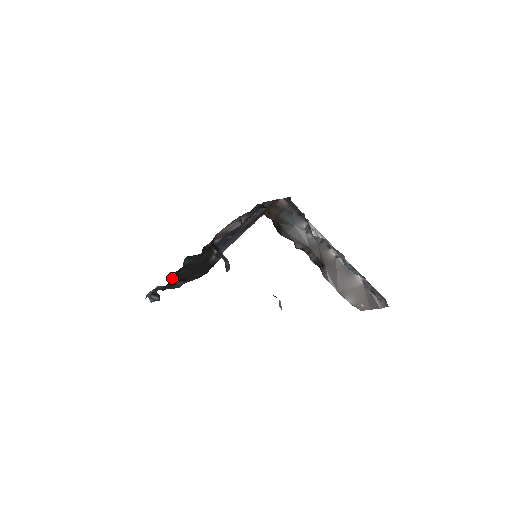
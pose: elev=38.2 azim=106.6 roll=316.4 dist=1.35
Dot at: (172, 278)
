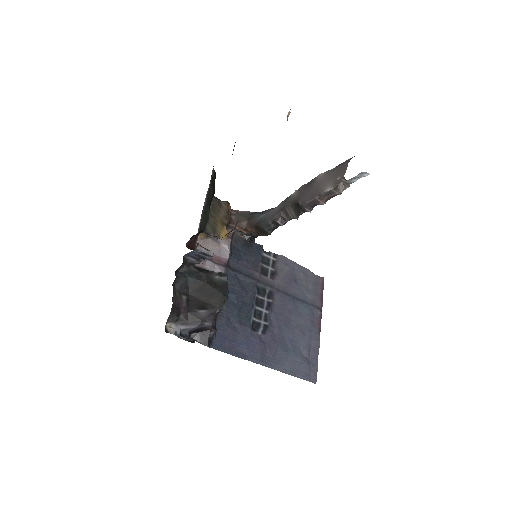
Dot at: (183, 302)
